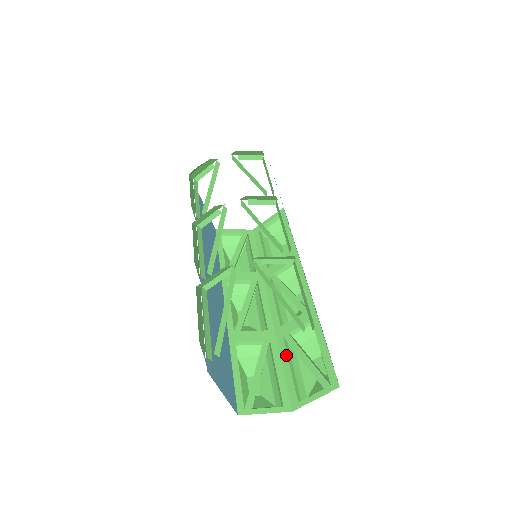
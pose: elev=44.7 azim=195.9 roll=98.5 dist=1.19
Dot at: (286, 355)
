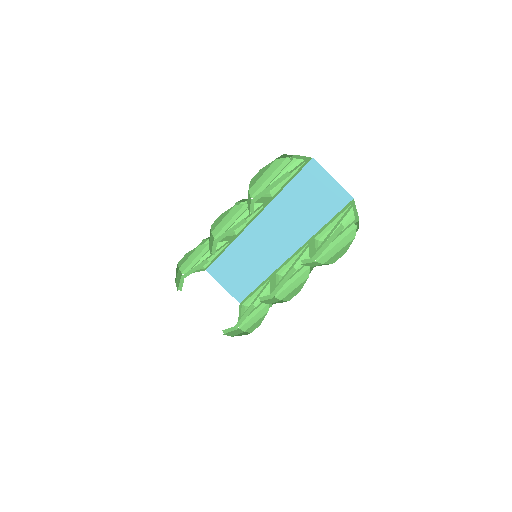
Dot at: occluded
